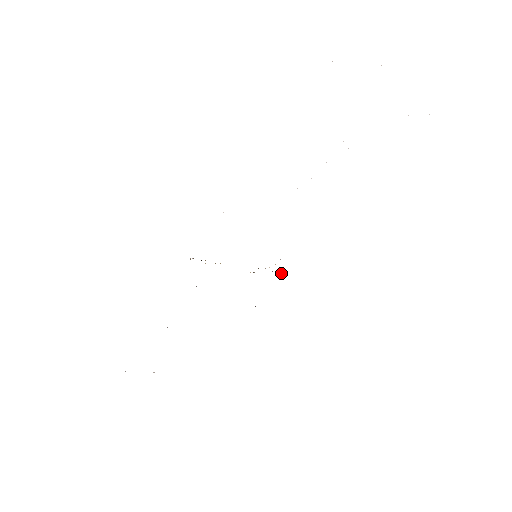
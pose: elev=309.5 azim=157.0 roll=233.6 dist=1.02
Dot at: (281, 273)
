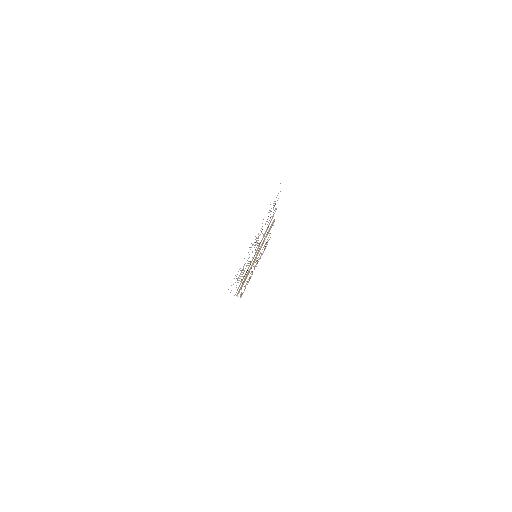
Dot at: (269, 231)
